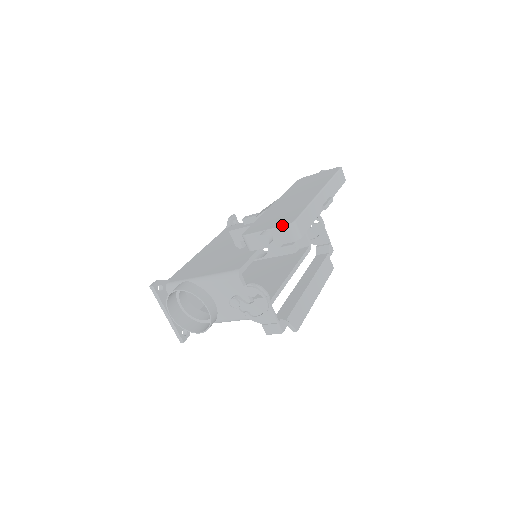
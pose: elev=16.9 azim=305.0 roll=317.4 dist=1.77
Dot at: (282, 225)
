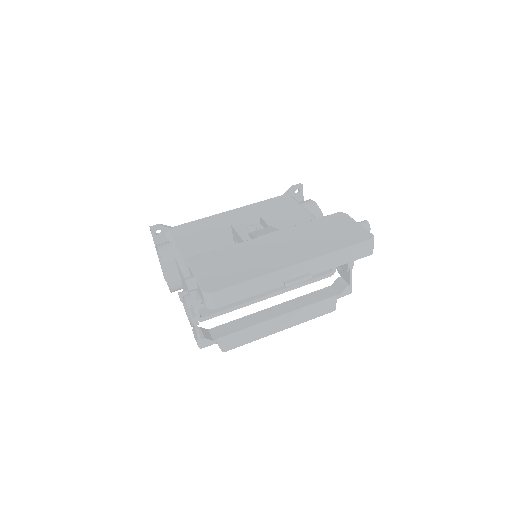
Dot at: (202, 287)
